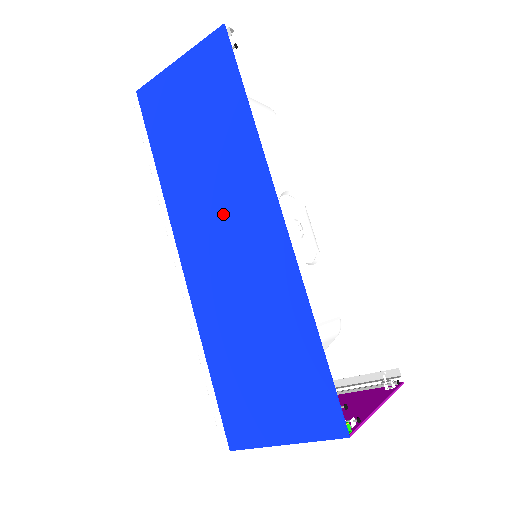
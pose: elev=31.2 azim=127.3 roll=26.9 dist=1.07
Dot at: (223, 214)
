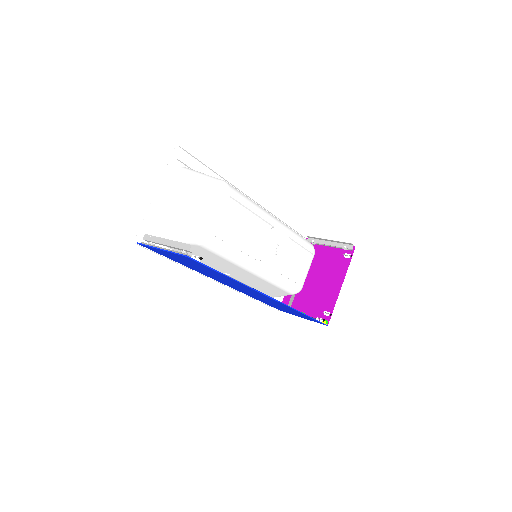
Dot at: occluded
